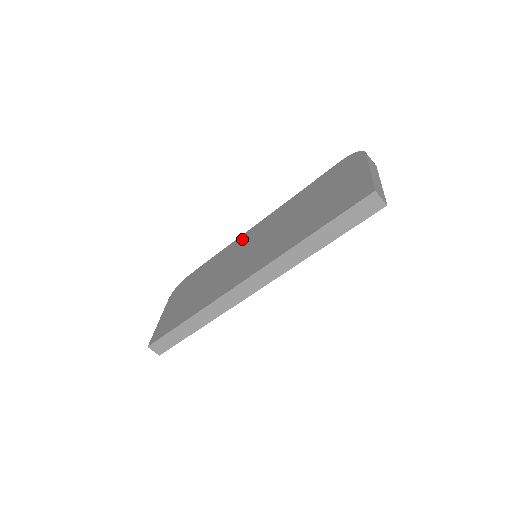
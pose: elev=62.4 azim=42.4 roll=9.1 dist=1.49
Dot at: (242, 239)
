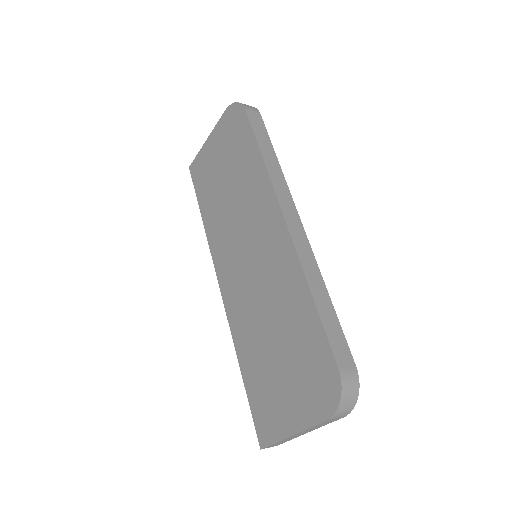
Dot at: (267, 207)
